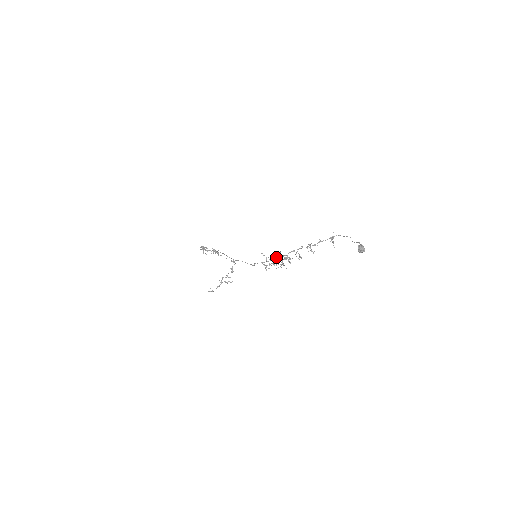
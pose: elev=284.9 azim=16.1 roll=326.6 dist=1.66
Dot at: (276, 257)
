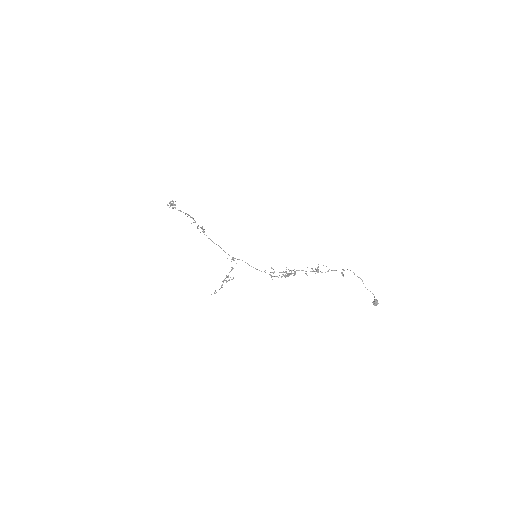
Dot at: (284, 272)
